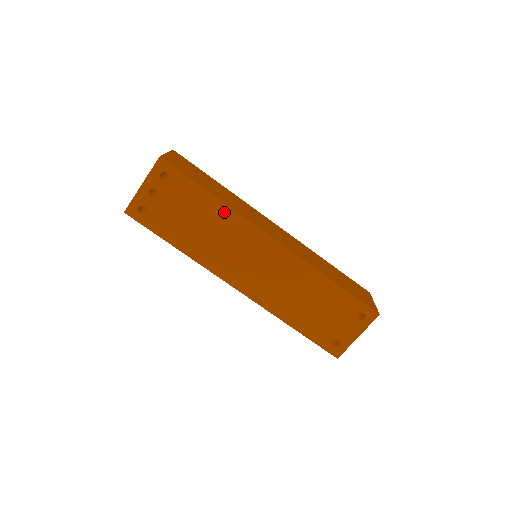
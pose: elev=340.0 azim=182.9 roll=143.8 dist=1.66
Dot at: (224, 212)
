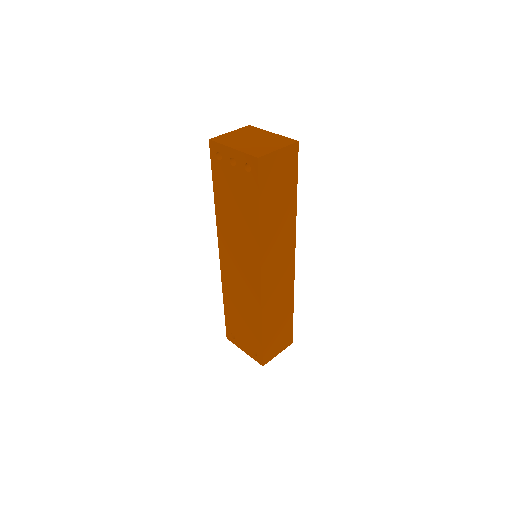
Dot at: (254, 231)
